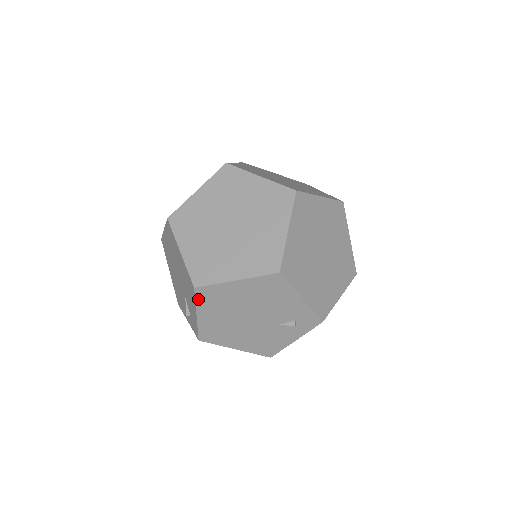
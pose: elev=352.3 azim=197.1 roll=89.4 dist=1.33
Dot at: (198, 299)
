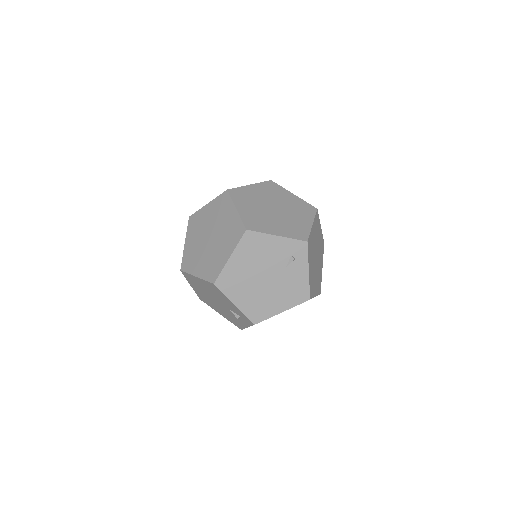
Dot at: (223, 291)
